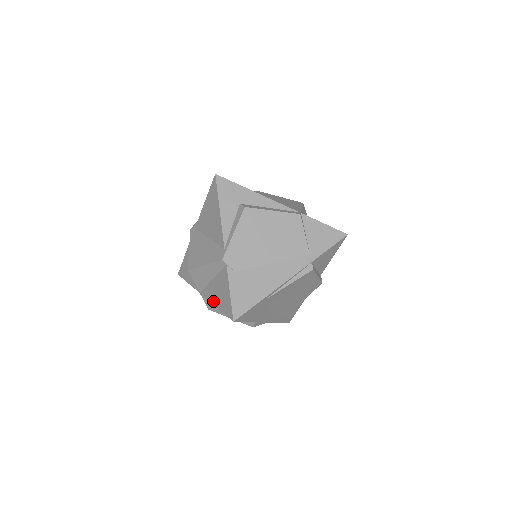
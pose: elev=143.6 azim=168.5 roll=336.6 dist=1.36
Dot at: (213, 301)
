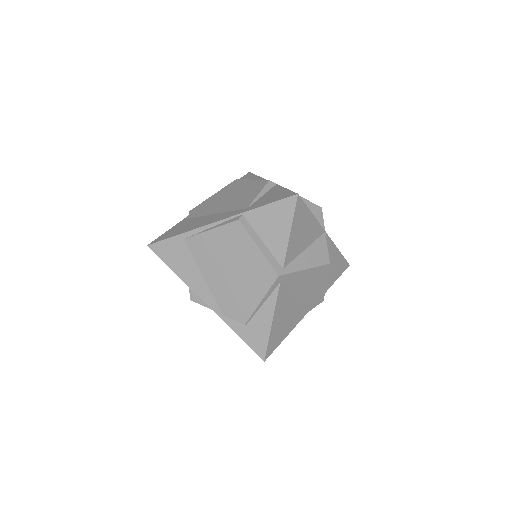
Dot at: occluded
